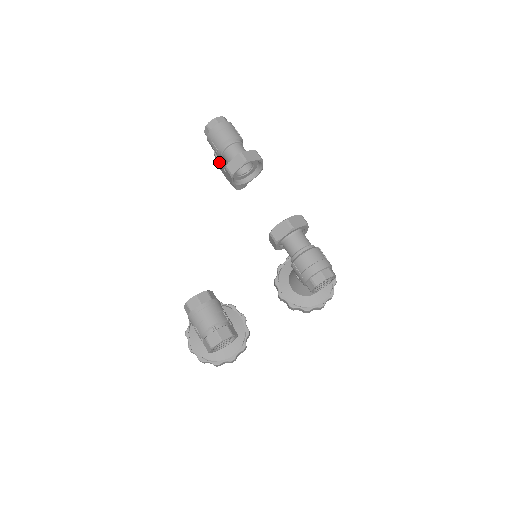
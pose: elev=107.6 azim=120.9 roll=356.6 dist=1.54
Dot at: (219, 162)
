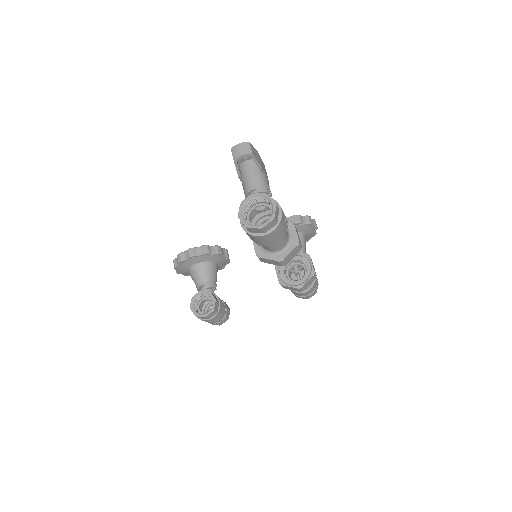
Dot at: occluded
